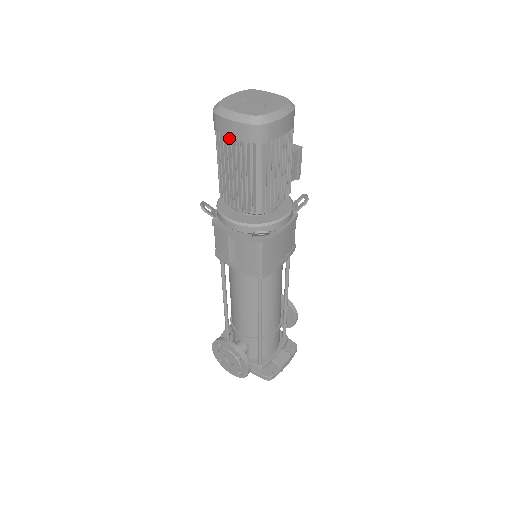
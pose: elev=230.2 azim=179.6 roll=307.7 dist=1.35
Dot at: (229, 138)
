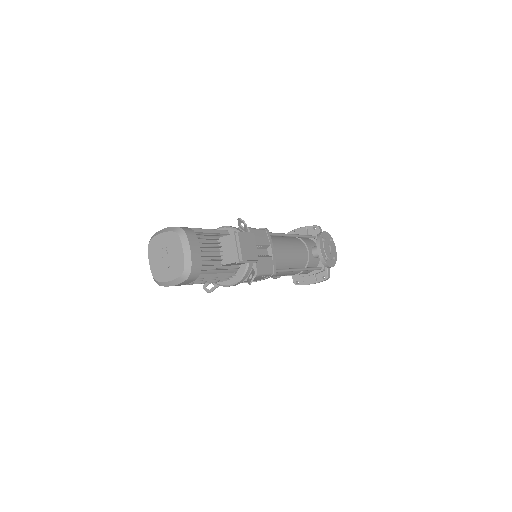
Dot at: occluded
